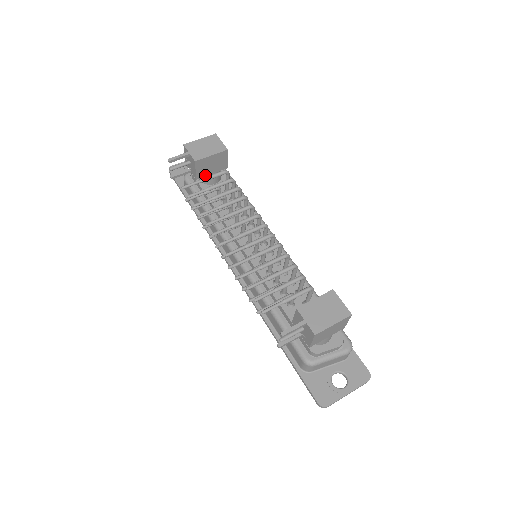
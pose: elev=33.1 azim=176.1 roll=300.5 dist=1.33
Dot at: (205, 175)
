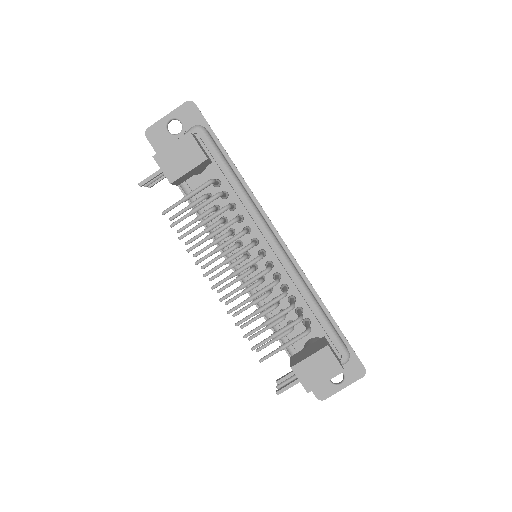
Dot at: (187, 178)
